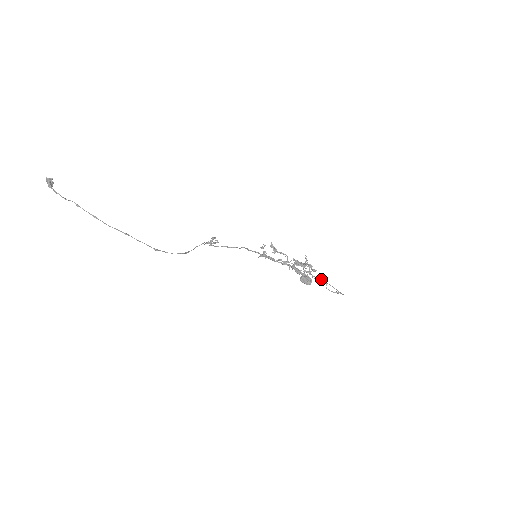
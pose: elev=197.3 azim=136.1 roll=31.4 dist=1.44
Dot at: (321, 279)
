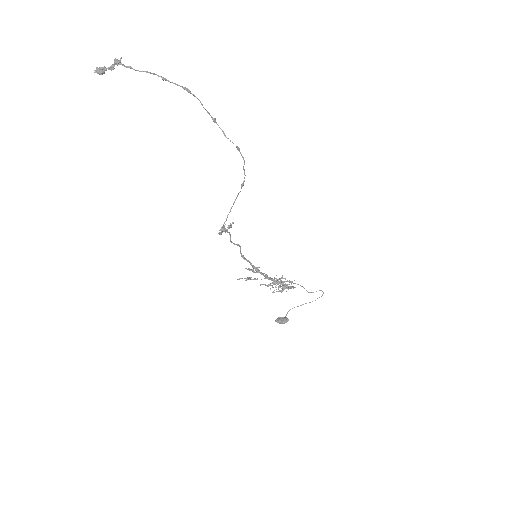
Dot at: occluded
